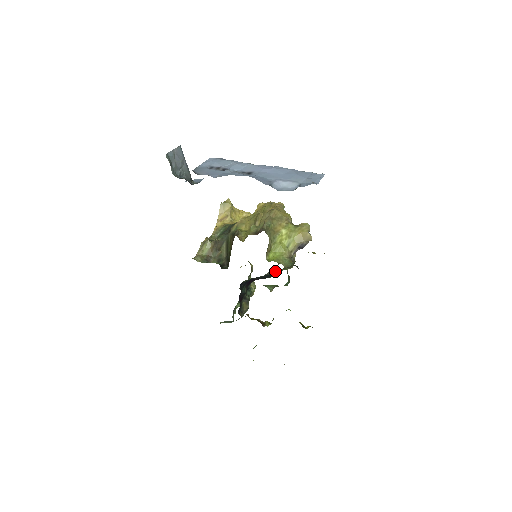
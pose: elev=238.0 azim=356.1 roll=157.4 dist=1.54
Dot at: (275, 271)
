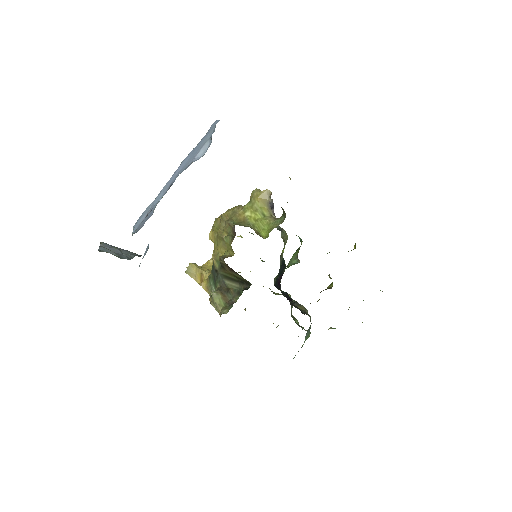
Dot at: (282, 256)
